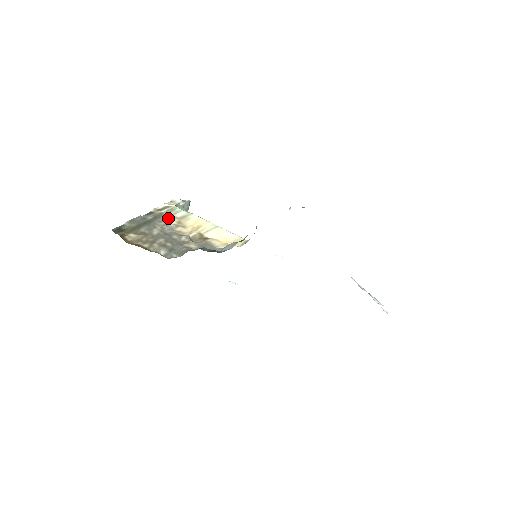
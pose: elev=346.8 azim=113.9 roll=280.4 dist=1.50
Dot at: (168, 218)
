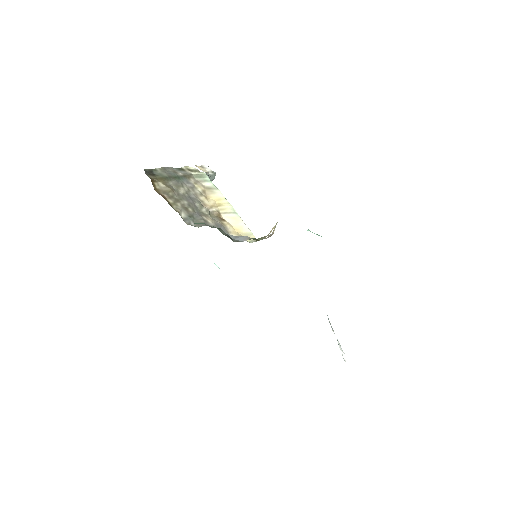
Dot at: (196, 182)
